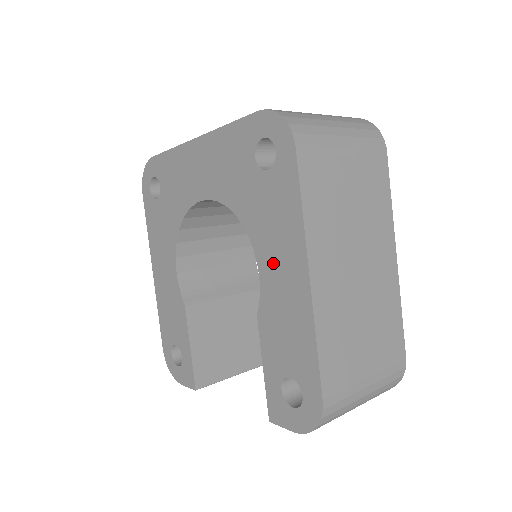
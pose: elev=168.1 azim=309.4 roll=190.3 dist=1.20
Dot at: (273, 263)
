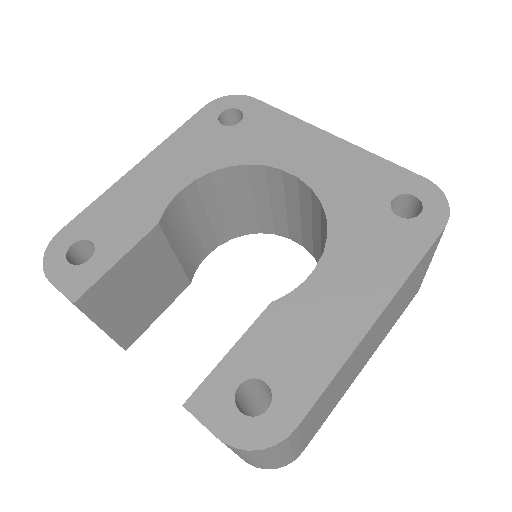
Dot at: (340, 279)
